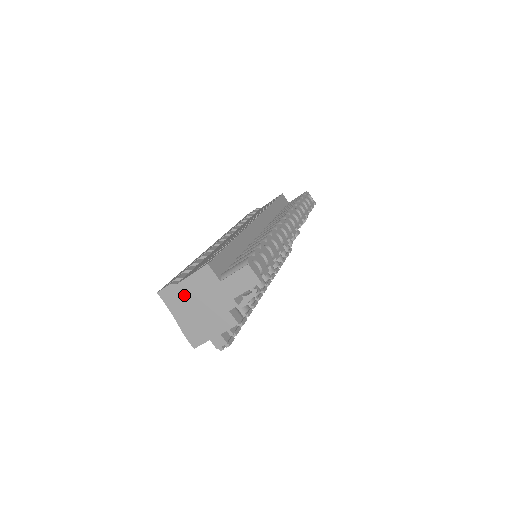
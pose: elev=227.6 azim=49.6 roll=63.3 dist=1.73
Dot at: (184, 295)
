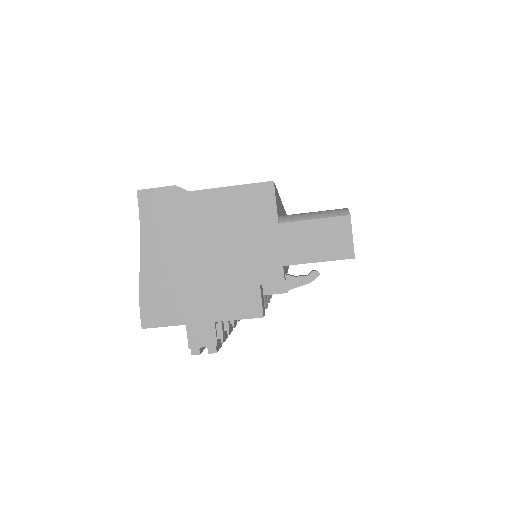
Dot at: (190, 218)
